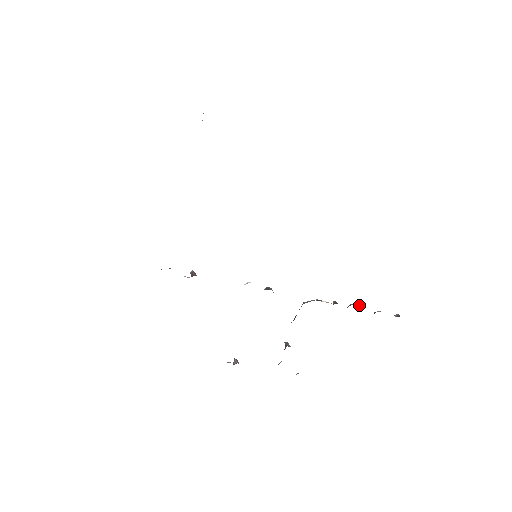
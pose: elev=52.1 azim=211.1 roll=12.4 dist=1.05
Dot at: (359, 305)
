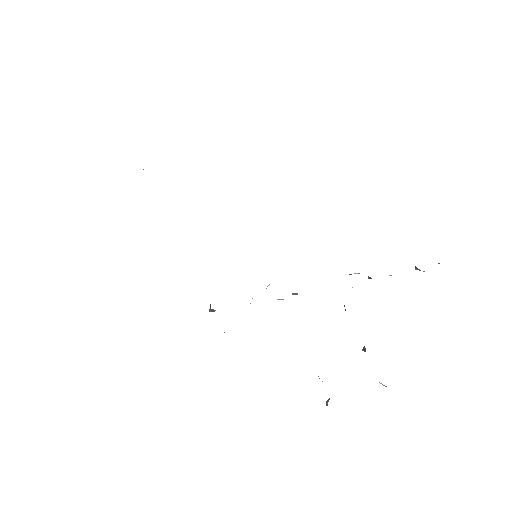
Dot at: occluded
